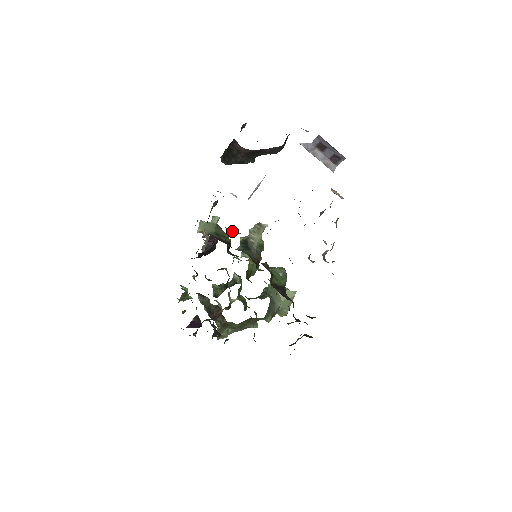
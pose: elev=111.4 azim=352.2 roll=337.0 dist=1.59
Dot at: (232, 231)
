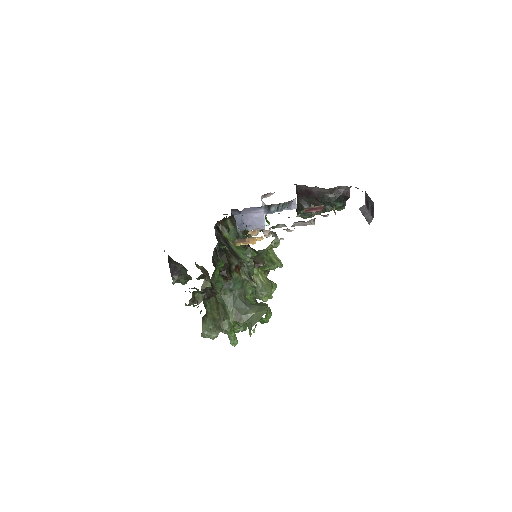
Dot at: occluded
